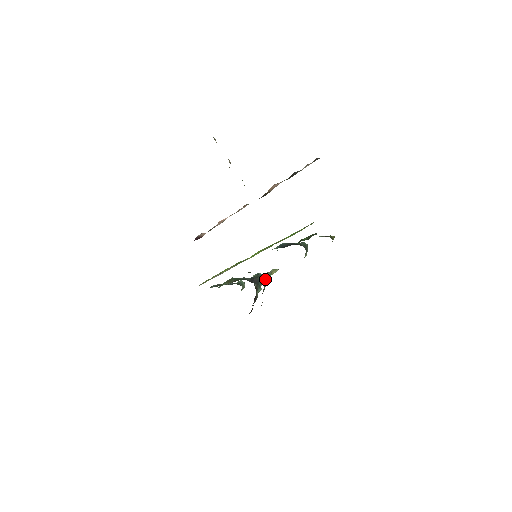
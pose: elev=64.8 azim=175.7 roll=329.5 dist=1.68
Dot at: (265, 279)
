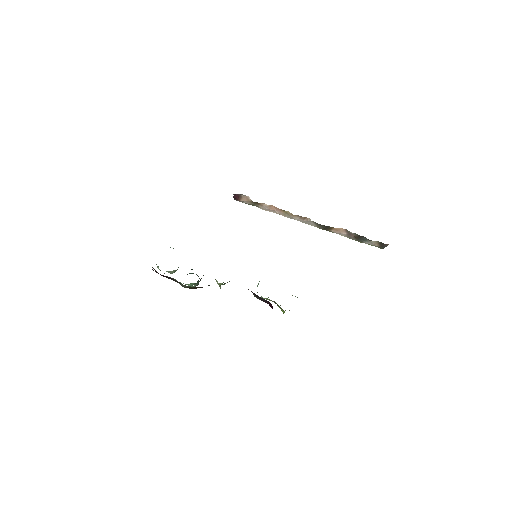
Dot at: occluded
